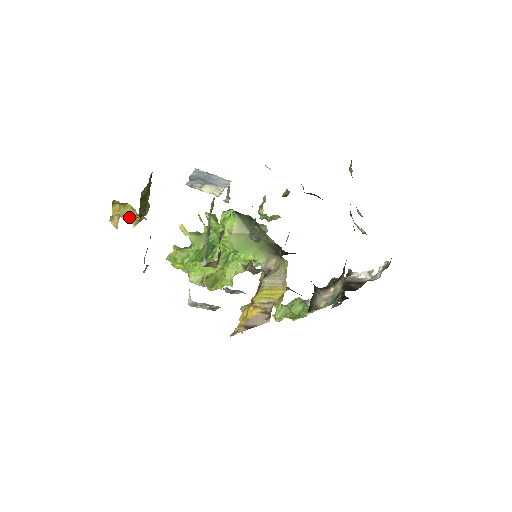
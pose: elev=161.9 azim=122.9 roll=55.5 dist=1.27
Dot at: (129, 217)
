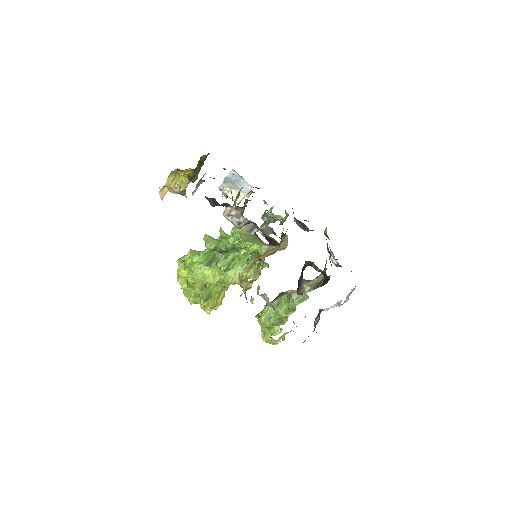
Dot at: (188, 169)
